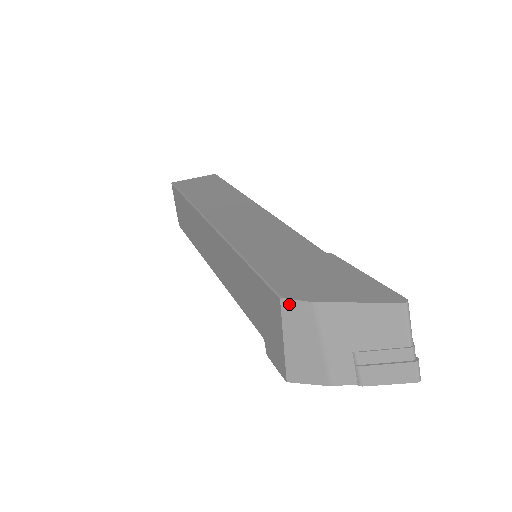
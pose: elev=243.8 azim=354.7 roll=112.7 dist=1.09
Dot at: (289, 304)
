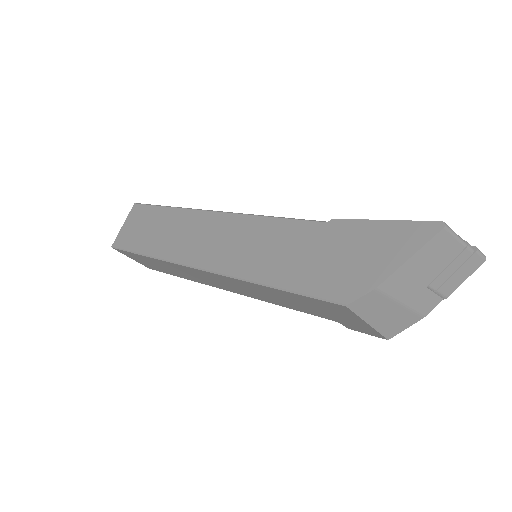
Dot at: (356, 304)
